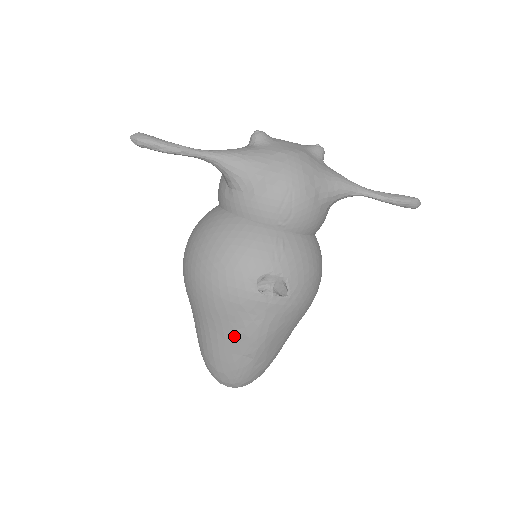
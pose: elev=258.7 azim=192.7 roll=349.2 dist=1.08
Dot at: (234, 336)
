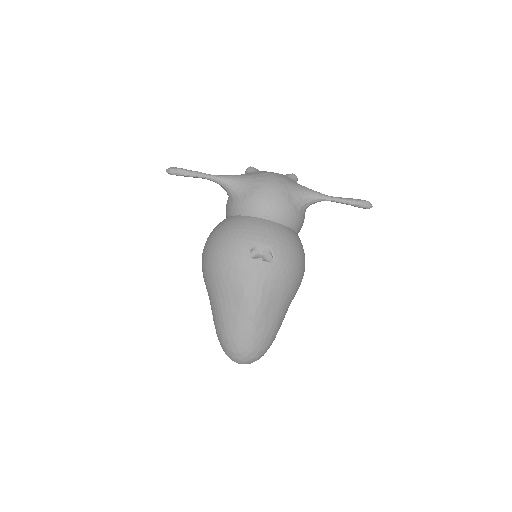
Dot at: (237, 300)
